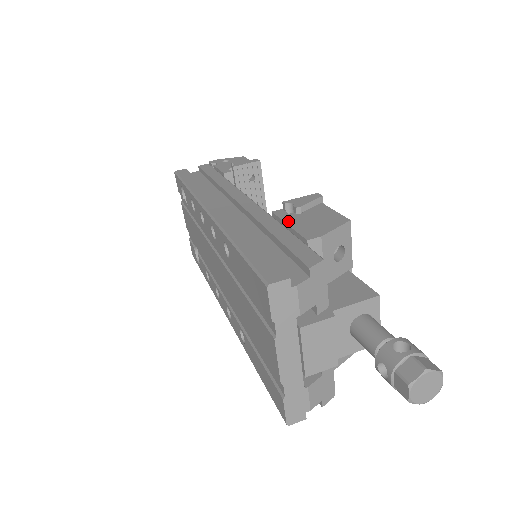
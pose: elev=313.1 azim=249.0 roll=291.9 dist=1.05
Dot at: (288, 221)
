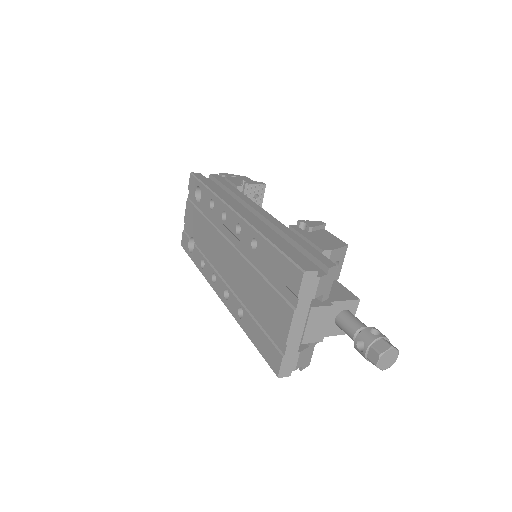
Dot at: (304, 235)
